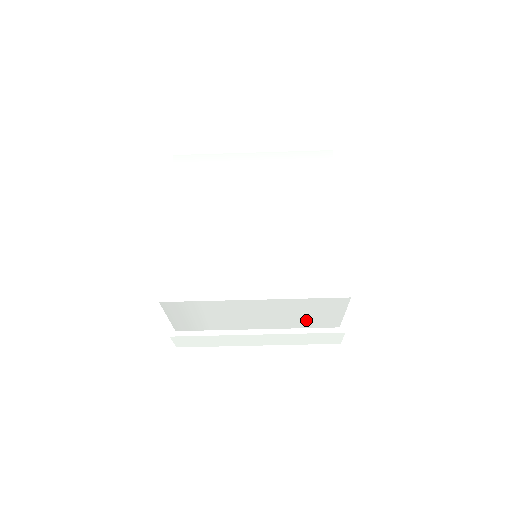
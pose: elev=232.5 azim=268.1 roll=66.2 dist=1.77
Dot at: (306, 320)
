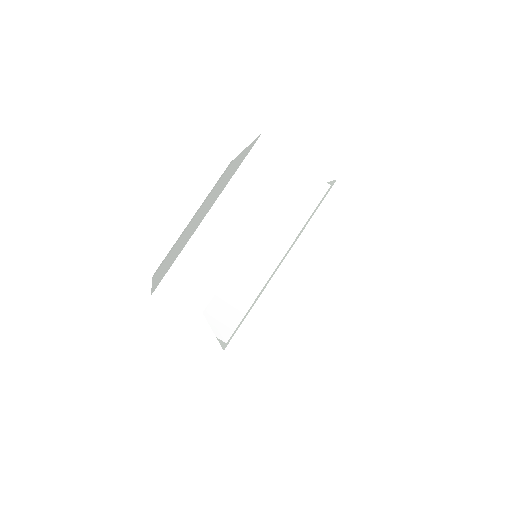
Dot at: (289, 203)
